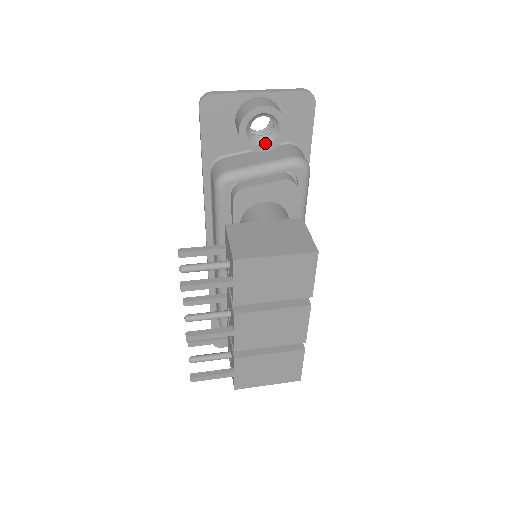
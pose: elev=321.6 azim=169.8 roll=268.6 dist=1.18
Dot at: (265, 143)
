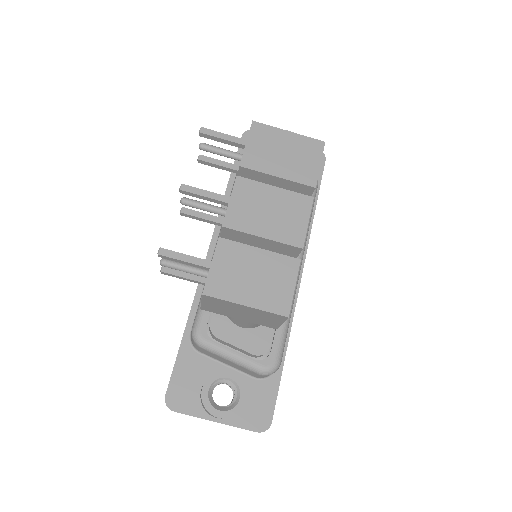
Dot at: occluded
